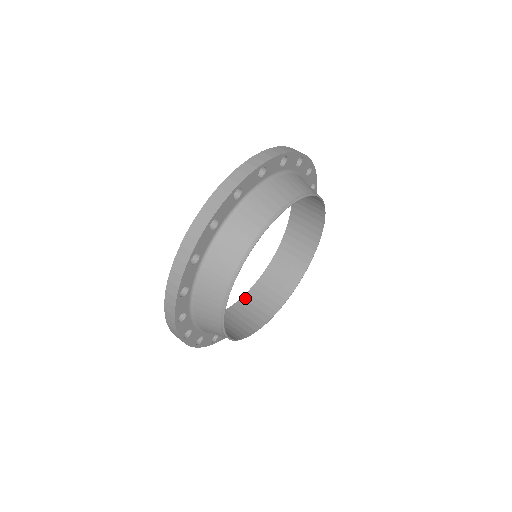
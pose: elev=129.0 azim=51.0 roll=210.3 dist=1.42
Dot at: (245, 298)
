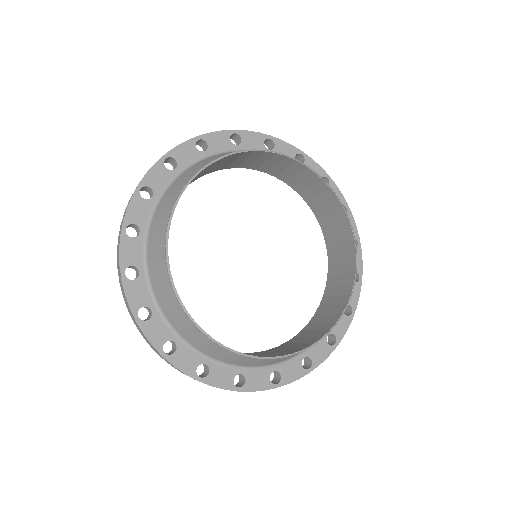
Dot at: (311, 321)
